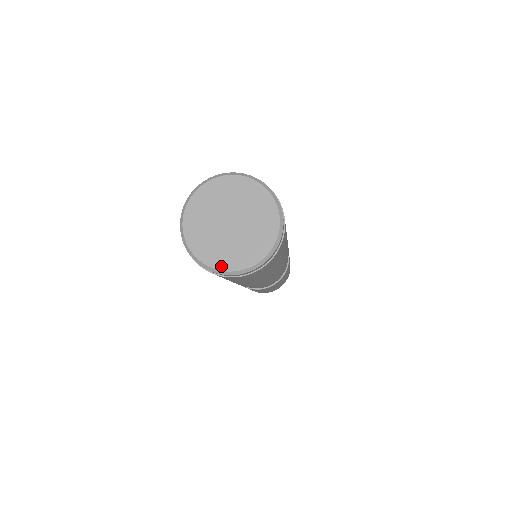
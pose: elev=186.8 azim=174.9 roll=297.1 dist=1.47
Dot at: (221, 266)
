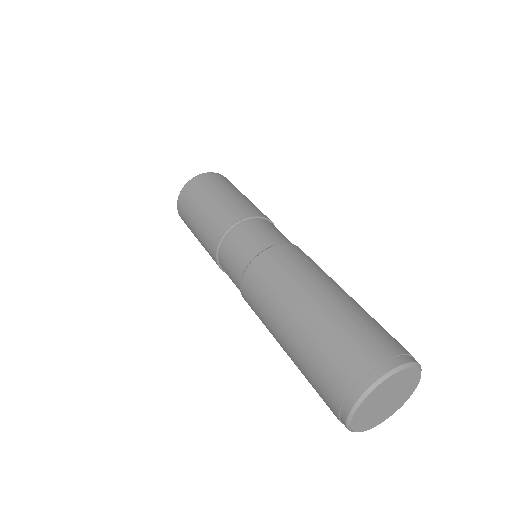
Dot at: (382, 421)
